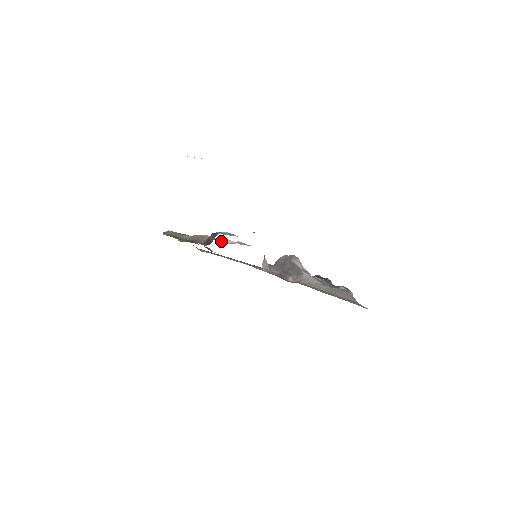
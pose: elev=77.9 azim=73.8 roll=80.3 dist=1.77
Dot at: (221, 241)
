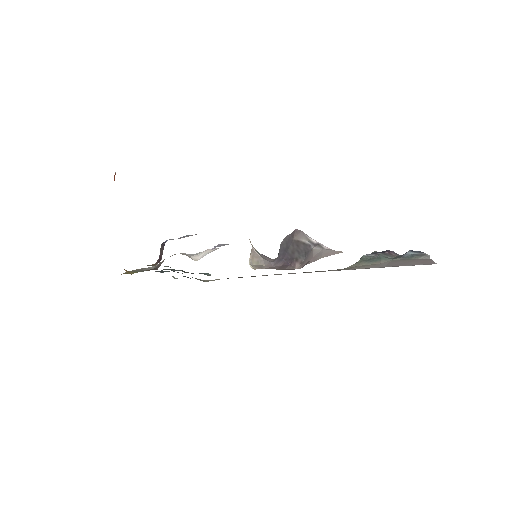
Dot at: (199, 254)
